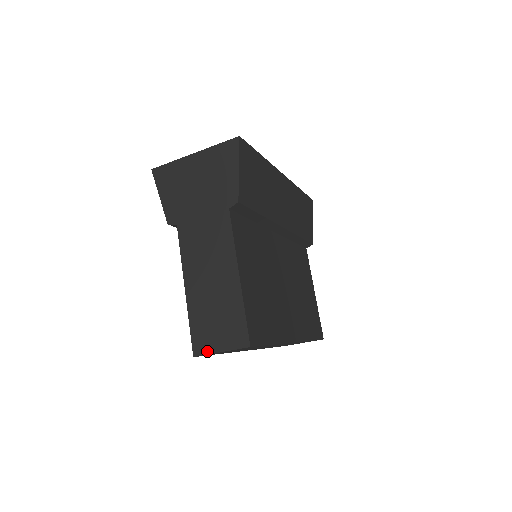
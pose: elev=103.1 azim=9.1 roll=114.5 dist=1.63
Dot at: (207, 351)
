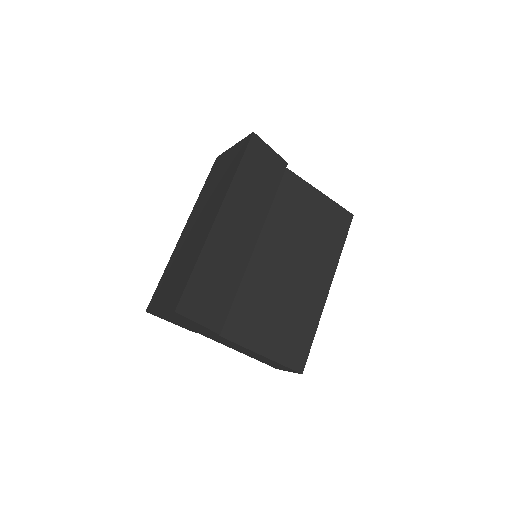
Dot at: occluded
